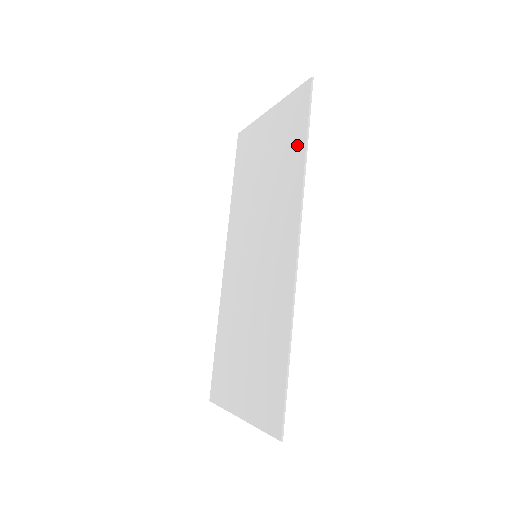
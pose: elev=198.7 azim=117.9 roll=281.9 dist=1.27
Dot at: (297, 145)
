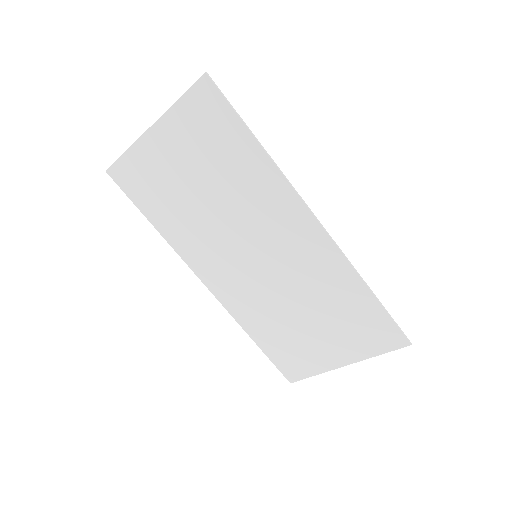
Dot at: (239, 142)
